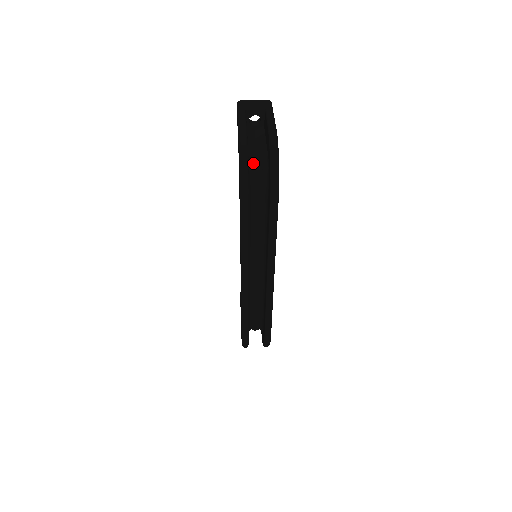
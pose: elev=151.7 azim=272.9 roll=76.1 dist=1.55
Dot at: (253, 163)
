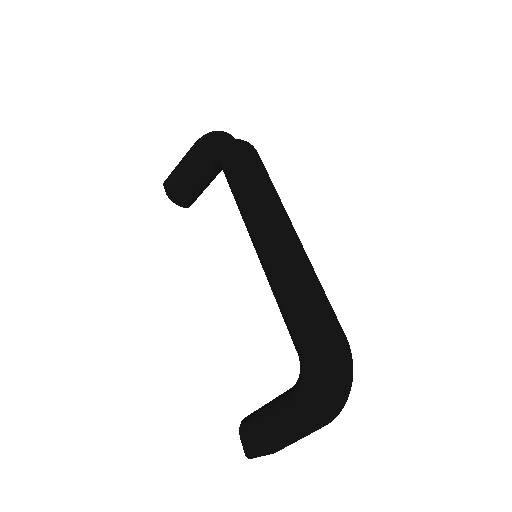
Dot at: occluded
